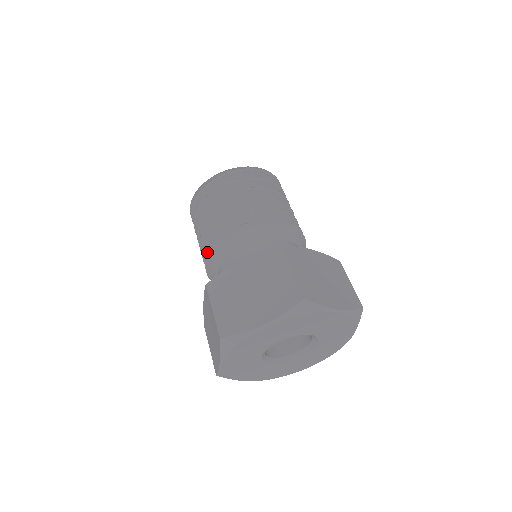
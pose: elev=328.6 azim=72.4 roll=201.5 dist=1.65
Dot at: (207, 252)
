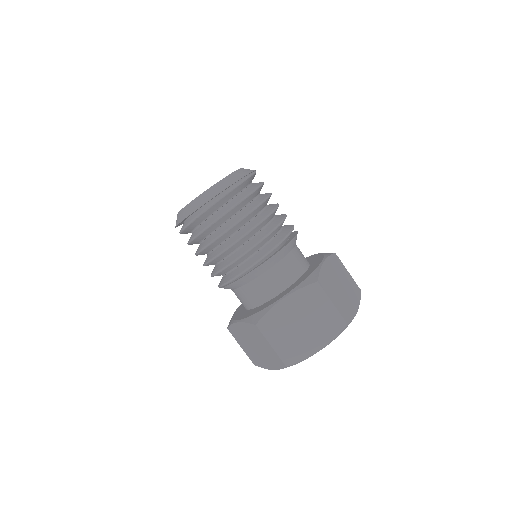
Dot at: (221, 273)
